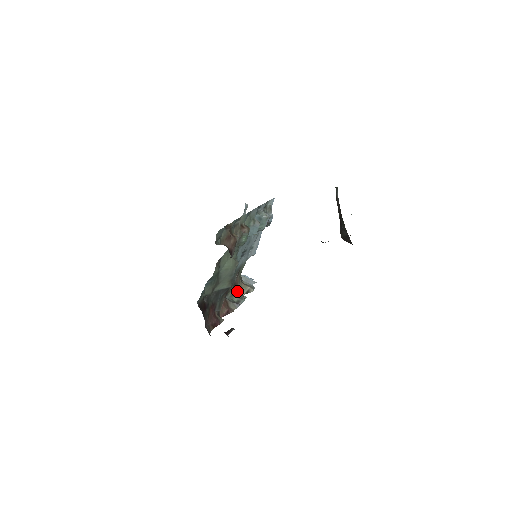
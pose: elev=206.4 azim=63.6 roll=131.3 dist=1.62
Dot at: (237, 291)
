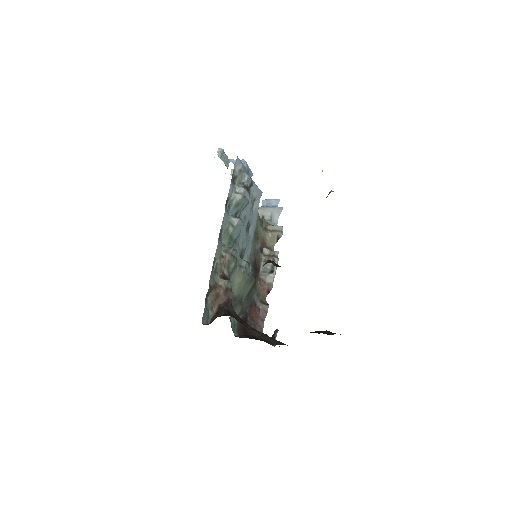
Dot at: (267, 250)
